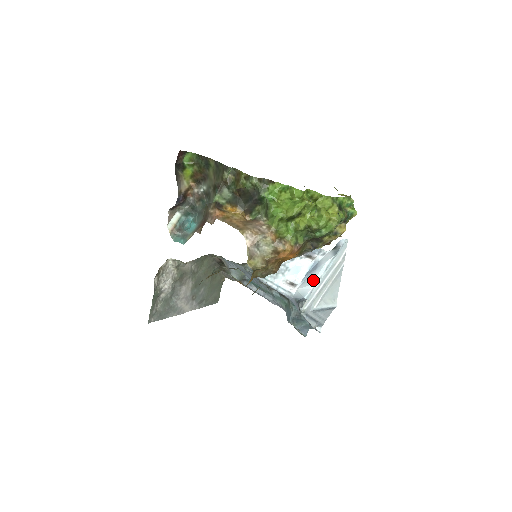
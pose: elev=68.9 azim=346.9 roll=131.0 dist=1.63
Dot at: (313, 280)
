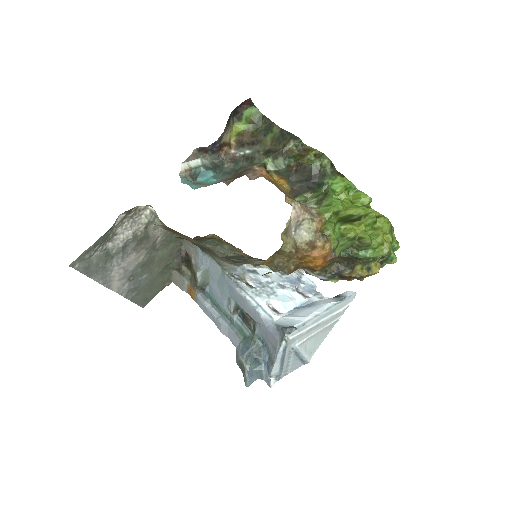
Dot at: (308, 313)
